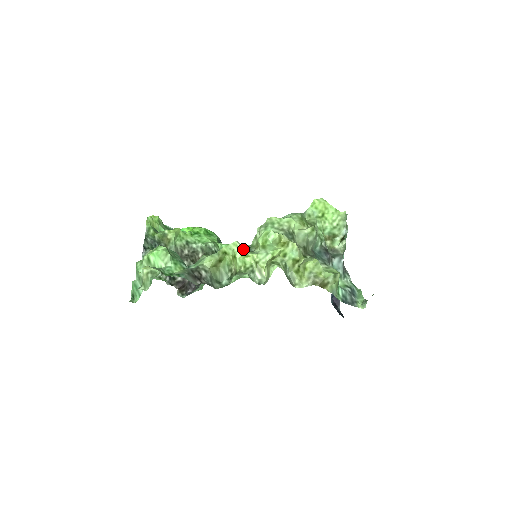
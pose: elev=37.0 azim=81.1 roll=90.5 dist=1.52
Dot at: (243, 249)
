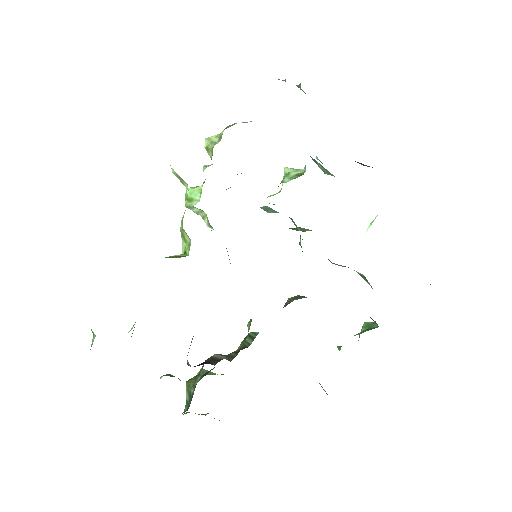
Dot at: occluded
